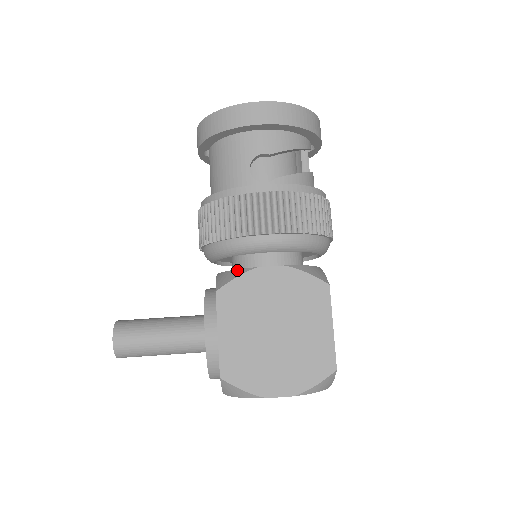
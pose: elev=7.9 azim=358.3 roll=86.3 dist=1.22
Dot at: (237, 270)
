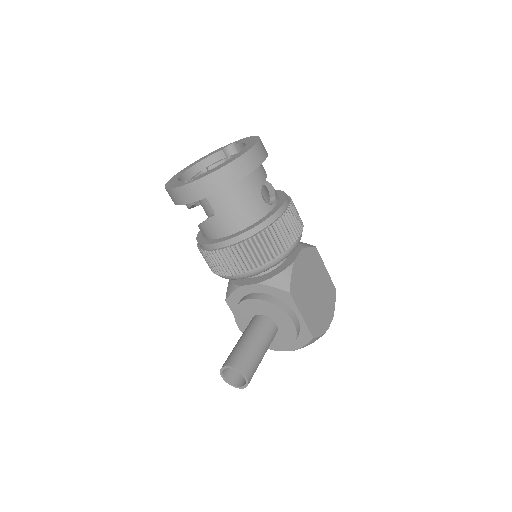
Dot at: (284, 271)
